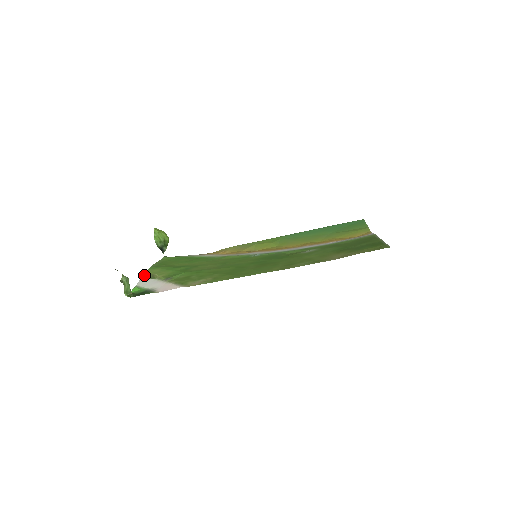
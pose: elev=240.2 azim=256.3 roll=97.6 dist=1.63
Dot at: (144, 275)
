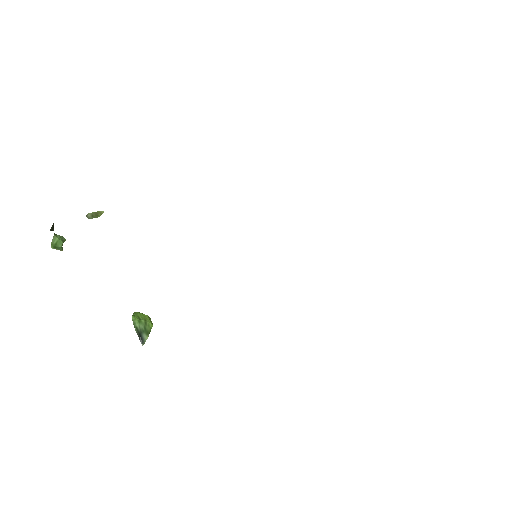
Dot at: occluded
